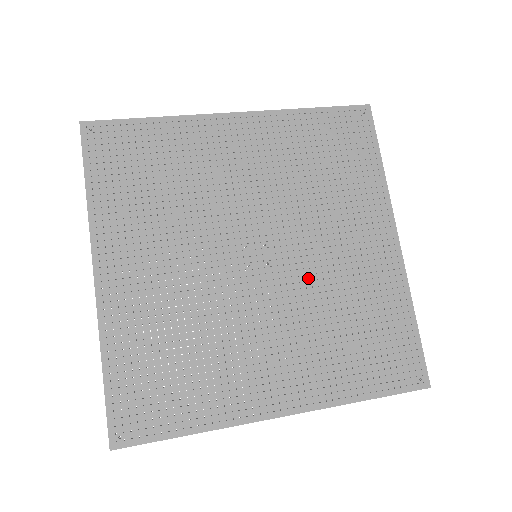
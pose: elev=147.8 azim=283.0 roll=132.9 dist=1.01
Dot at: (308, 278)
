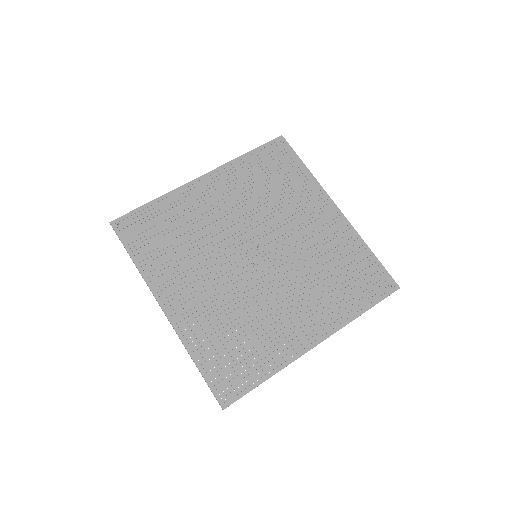
Dot at: (294, 255)
